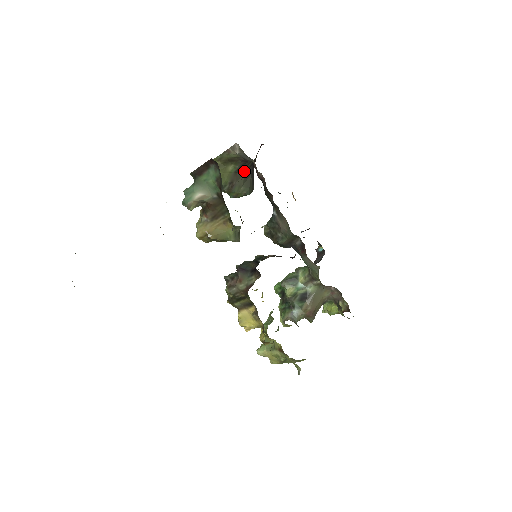
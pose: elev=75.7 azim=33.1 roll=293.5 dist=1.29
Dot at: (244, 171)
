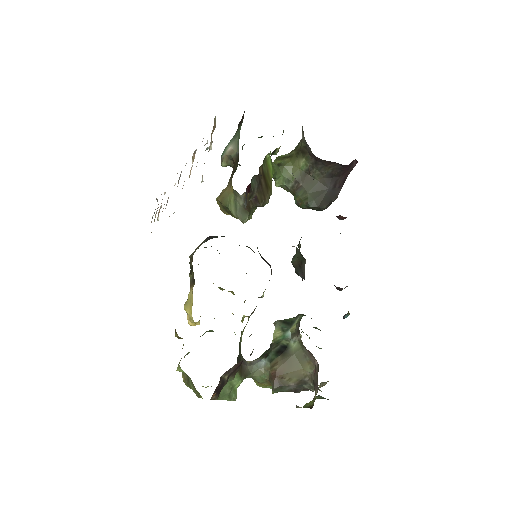
Dot at: (318, 177)
